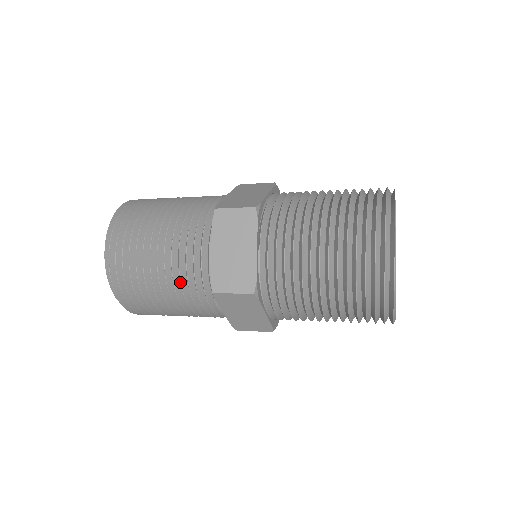
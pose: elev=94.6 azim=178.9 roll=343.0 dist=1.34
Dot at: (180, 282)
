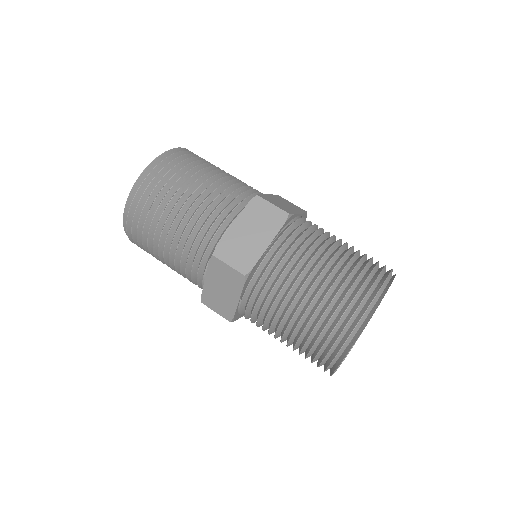
Dot at: occluded
